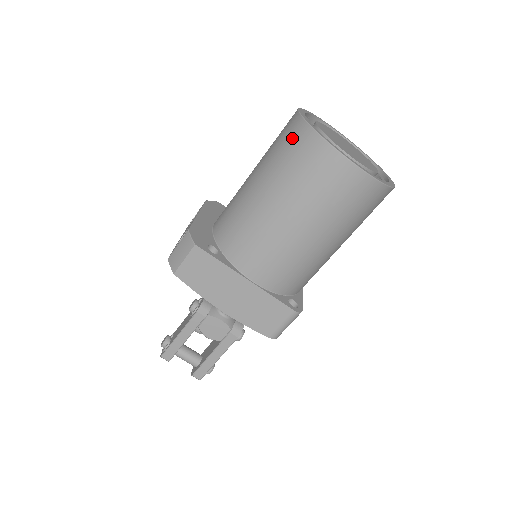
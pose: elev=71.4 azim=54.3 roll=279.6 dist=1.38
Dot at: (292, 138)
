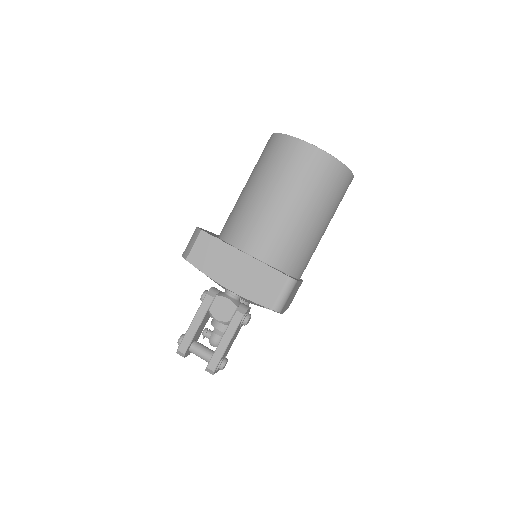
Dot at: (267, 147)
